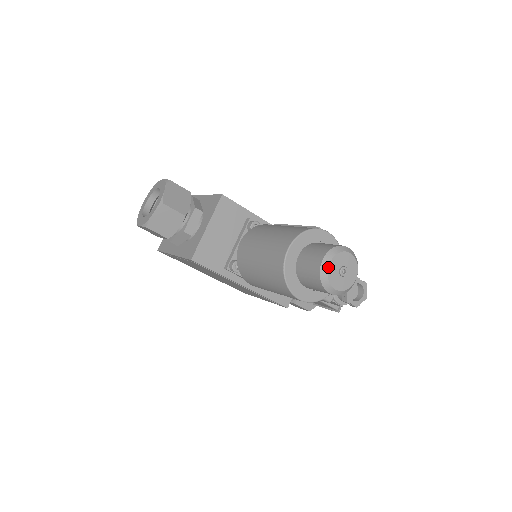
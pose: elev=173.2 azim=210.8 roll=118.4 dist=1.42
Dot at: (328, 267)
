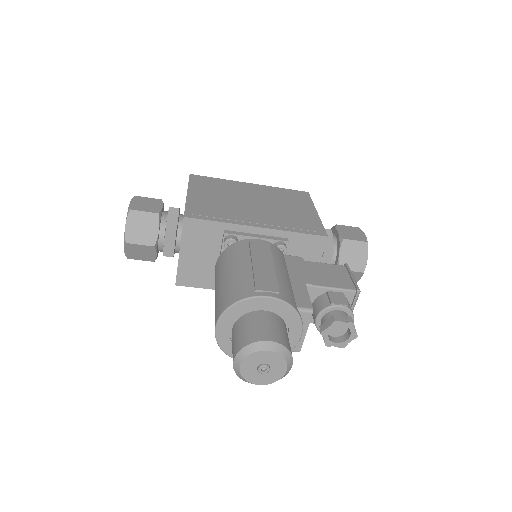
Dot at: (239, 370)
